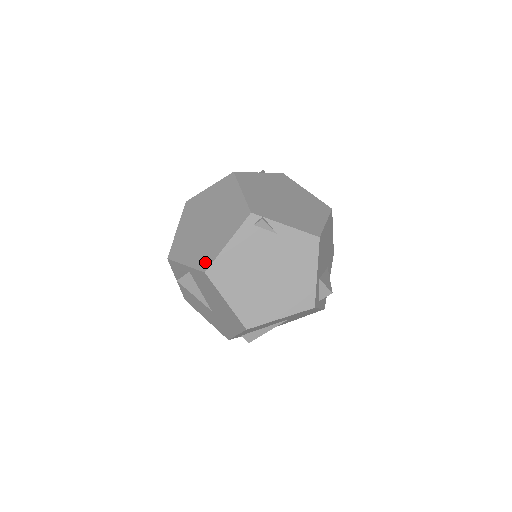
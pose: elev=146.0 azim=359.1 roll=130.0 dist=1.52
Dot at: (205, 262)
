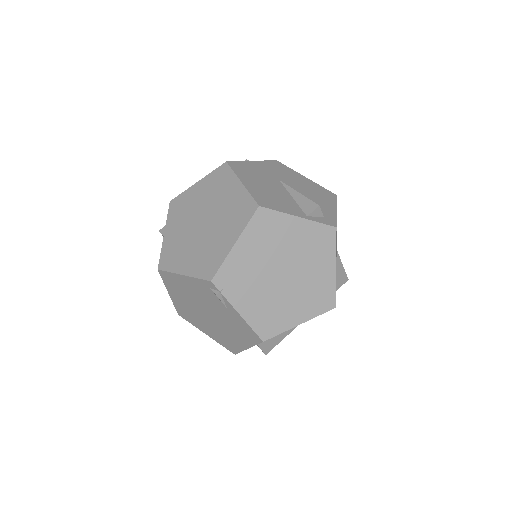
Dot at: (166, 261)
